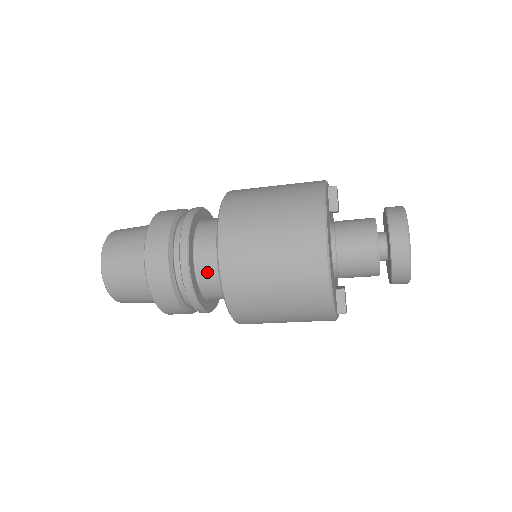
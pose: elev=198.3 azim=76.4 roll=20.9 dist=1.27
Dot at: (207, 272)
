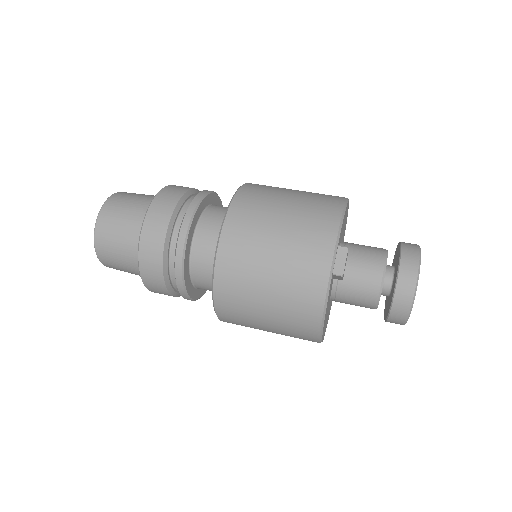
Dot at: occluded
